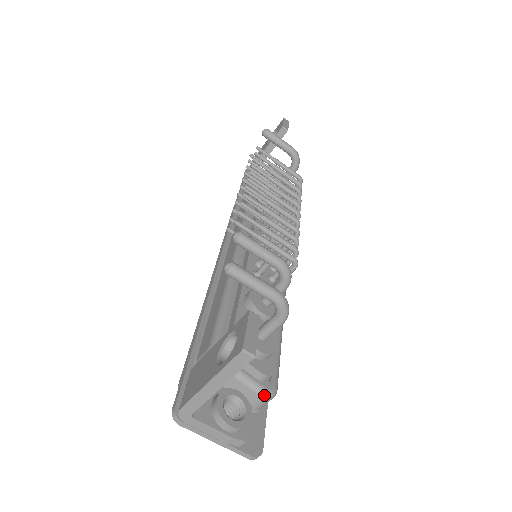
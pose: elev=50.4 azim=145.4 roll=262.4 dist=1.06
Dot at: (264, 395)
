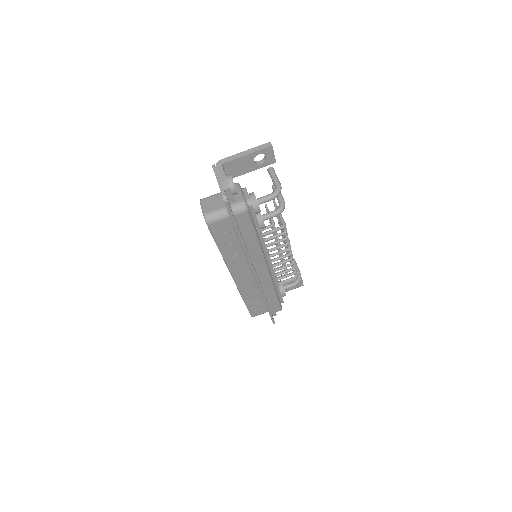
Dot at: (244, 200)
